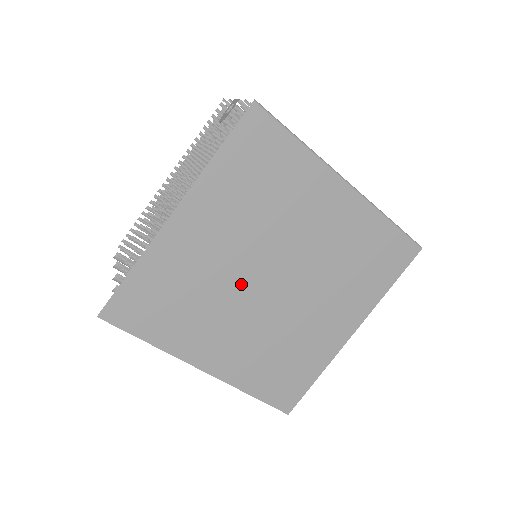
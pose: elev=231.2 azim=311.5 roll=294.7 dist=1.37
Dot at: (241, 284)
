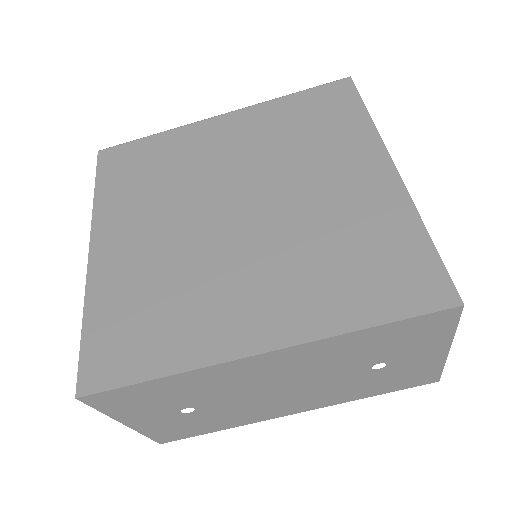
Dot at: (207, 240)
